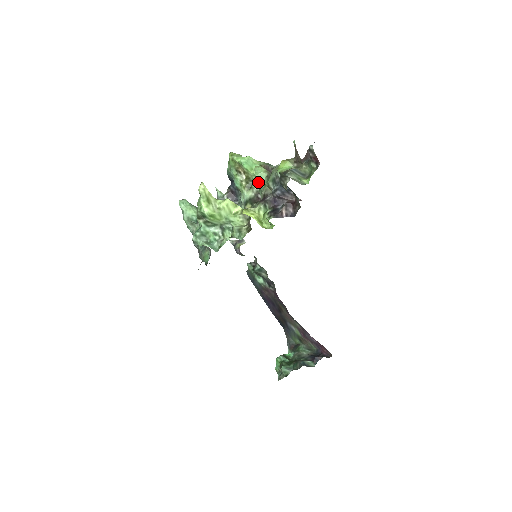
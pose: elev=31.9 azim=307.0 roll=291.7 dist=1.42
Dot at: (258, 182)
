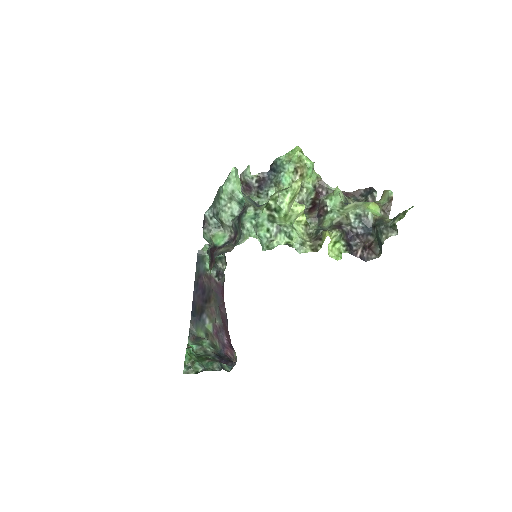
Dot at: (332, 203)
